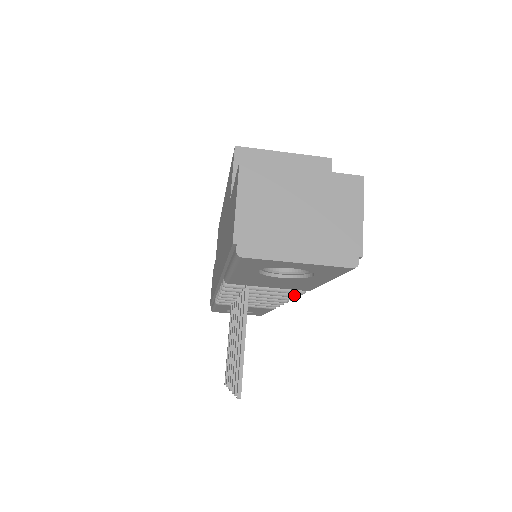
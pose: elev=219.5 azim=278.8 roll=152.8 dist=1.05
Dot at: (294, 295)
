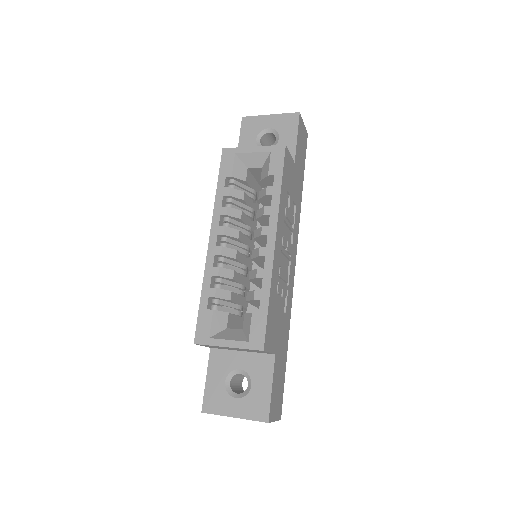
Dot at: occluded
